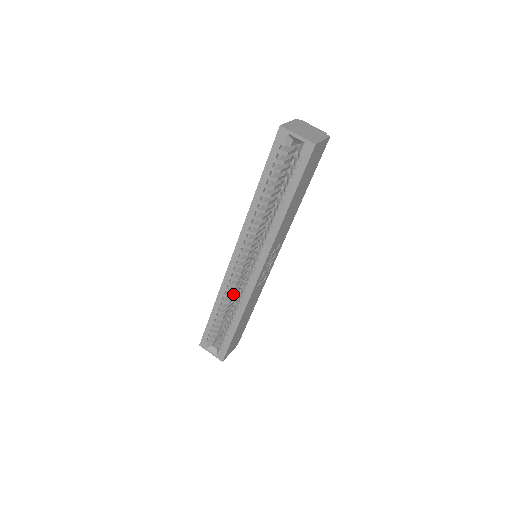
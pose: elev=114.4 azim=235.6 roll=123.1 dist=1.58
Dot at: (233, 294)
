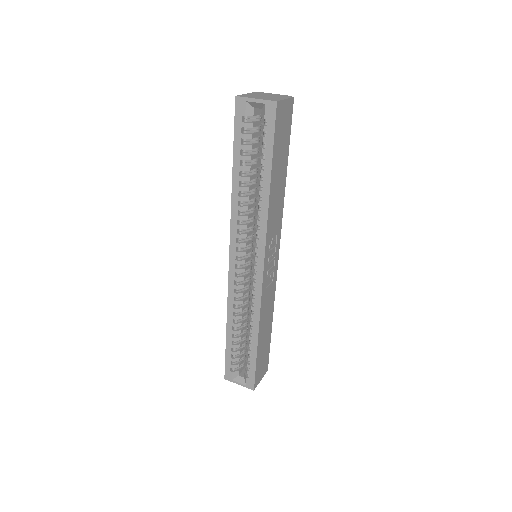
Dot at: (243, 306)
